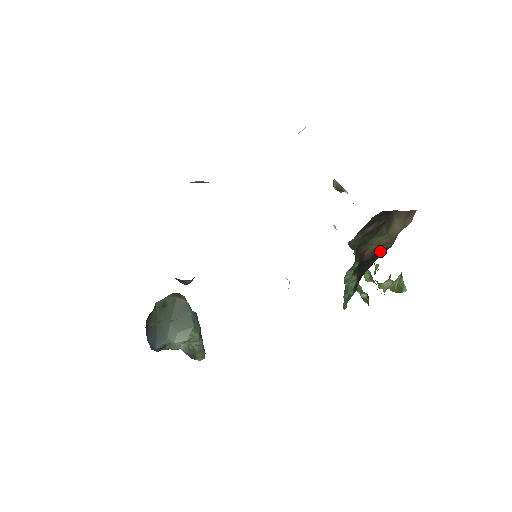
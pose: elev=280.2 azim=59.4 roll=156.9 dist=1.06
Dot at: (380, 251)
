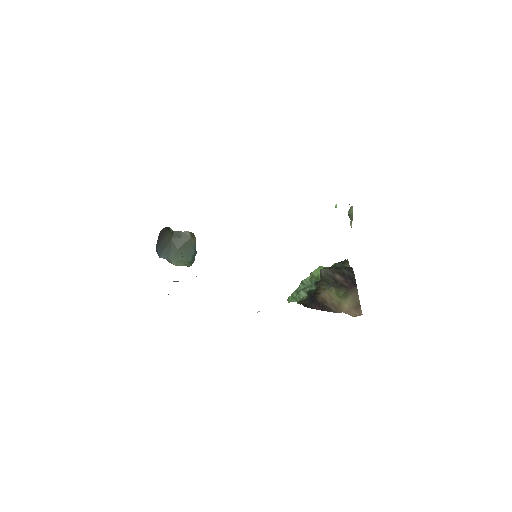
Dot at: (327, 307)
